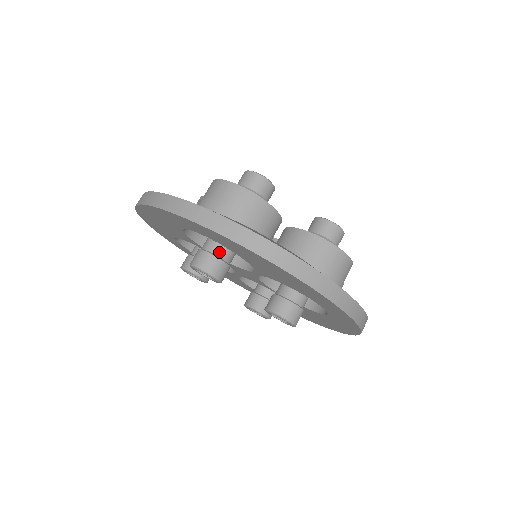
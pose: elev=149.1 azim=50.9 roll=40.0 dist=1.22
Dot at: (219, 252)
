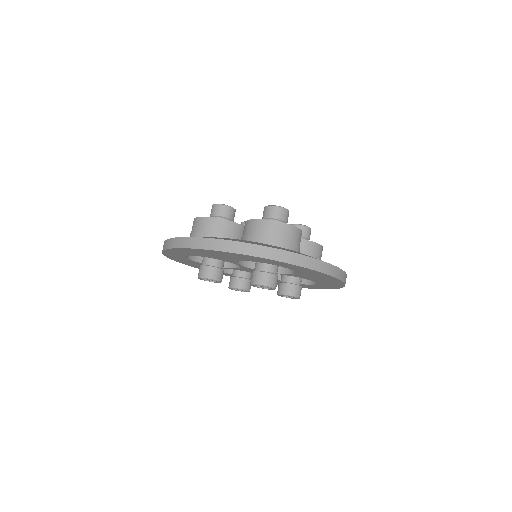
Dot at: (206, 262)
